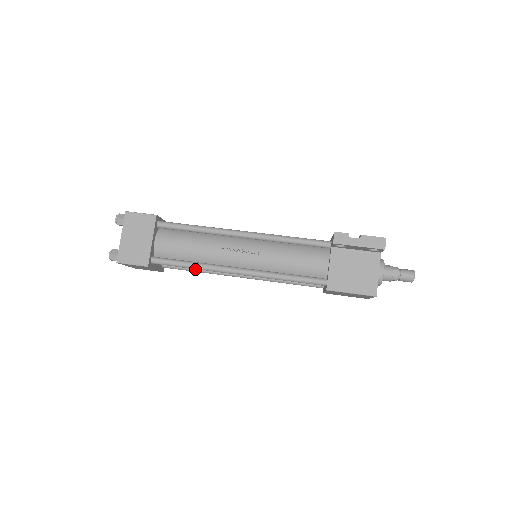
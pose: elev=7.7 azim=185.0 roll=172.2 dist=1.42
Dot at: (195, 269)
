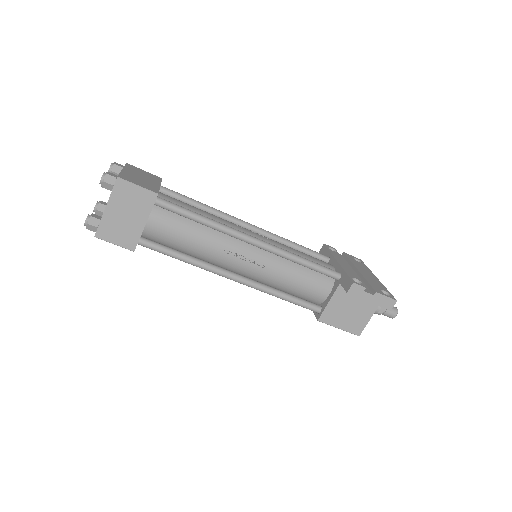
Dot at: occluded
